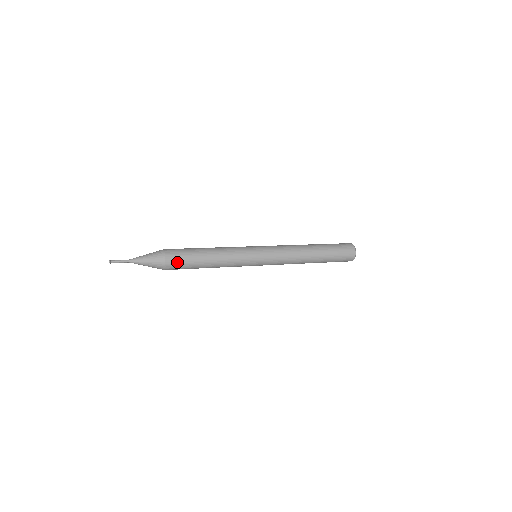
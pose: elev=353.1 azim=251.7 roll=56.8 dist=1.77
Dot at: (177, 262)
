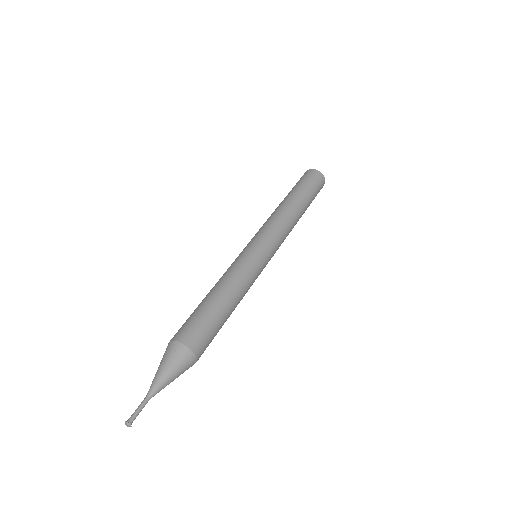
Dot at: (203, 339)
